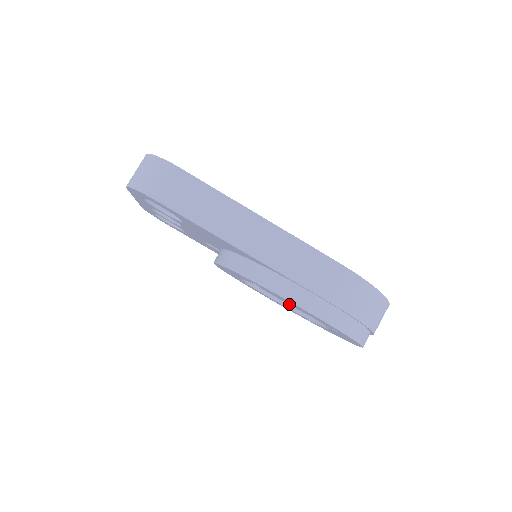
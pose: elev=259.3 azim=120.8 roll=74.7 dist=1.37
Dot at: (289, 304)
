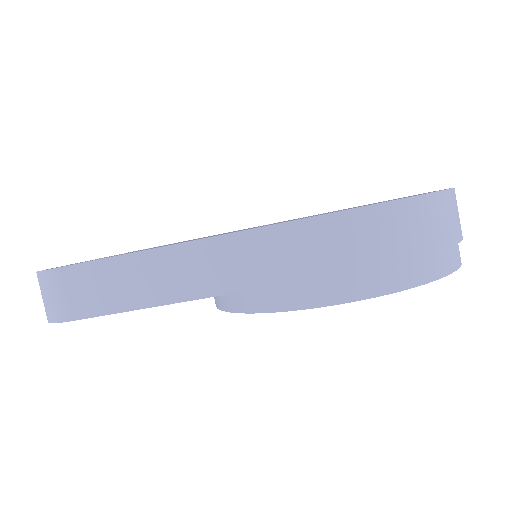
Dot at: occluded
